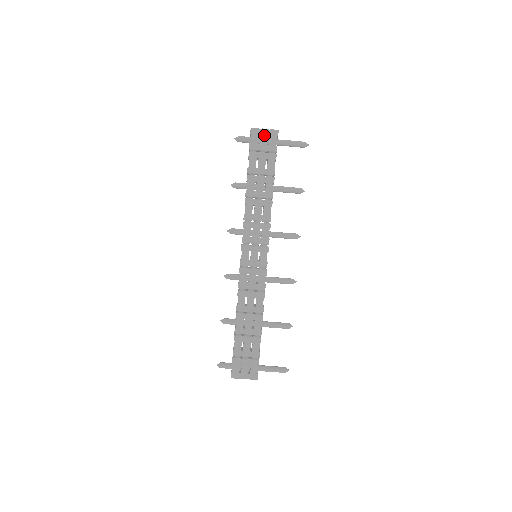
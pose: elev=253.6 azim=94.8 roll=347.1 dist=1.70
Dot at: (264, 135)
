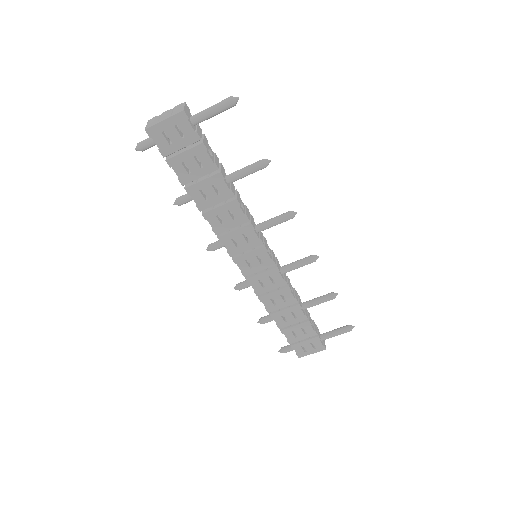
Dot at: (169, 128)
